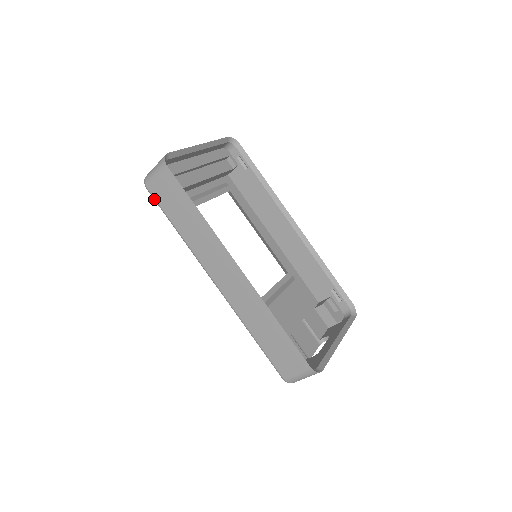
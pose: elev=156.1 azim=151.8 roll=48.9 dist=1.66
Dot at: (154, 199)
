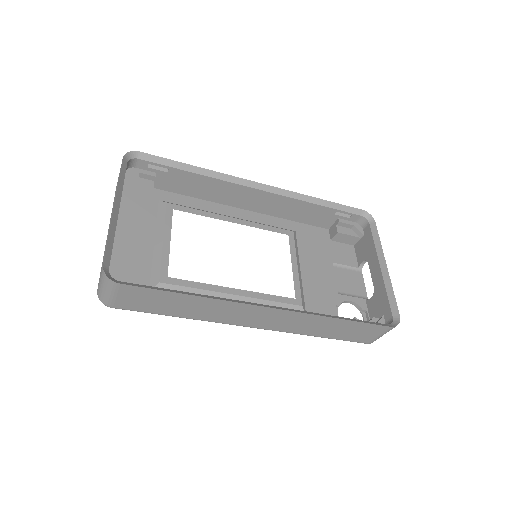
Dot at: occluded
